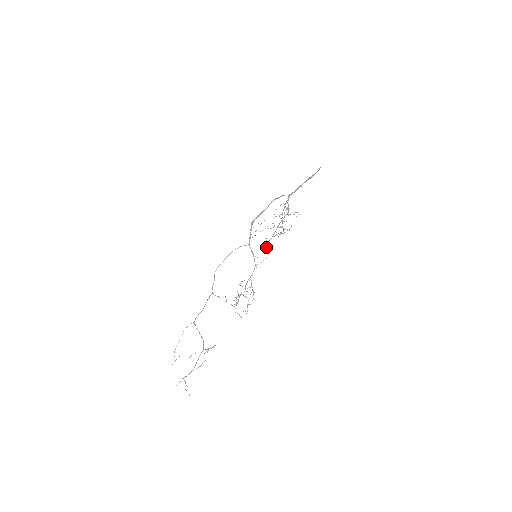
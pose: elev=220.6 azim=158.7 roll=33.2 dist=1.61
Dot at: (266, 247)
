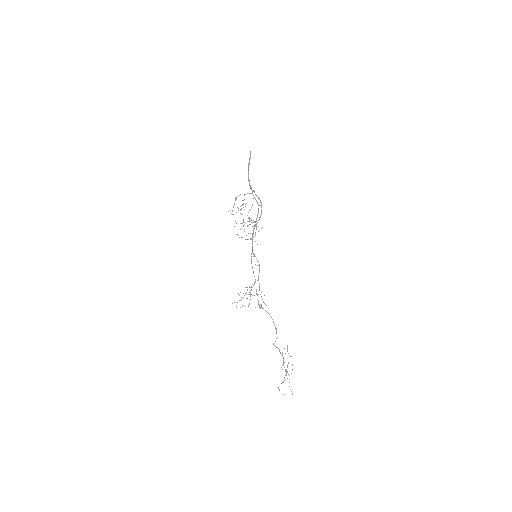
Dot at: (257, 244)
